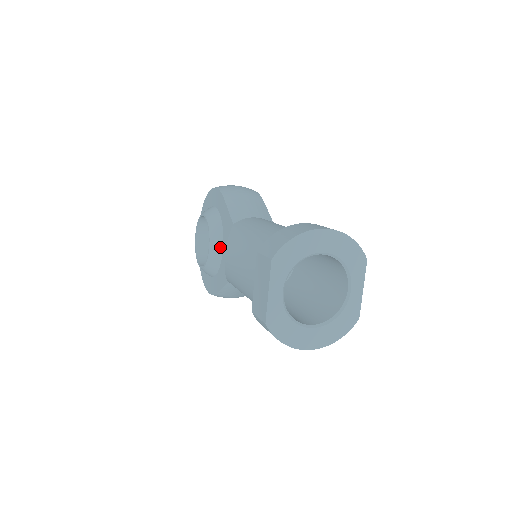
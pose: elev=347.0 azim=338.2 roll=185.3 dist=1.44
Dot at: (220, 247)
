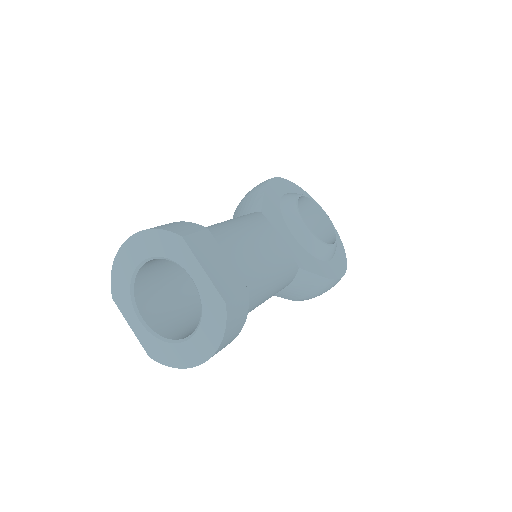
Dot at: occluded
